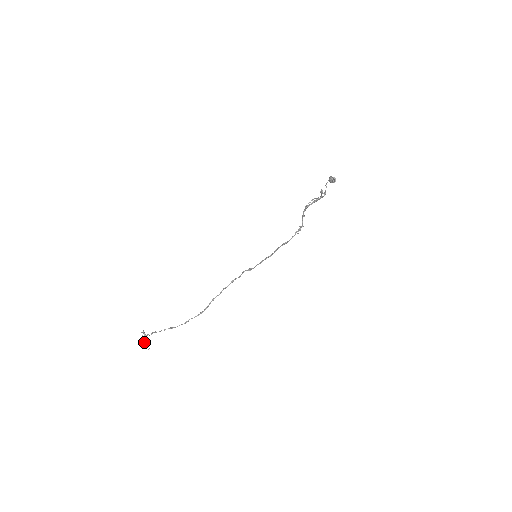
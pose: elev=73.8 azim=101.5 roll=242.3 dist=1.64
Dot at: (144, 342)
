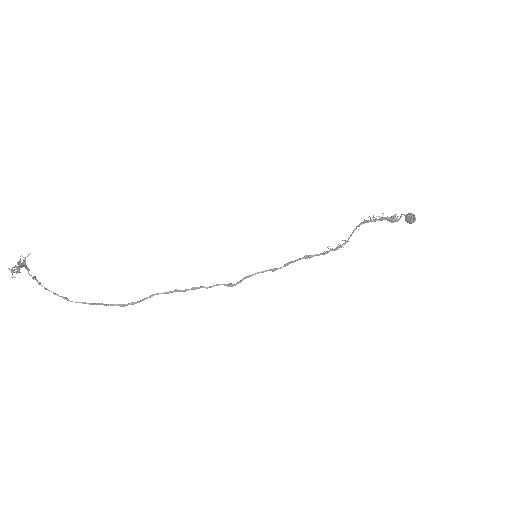
Dot at: occluded
